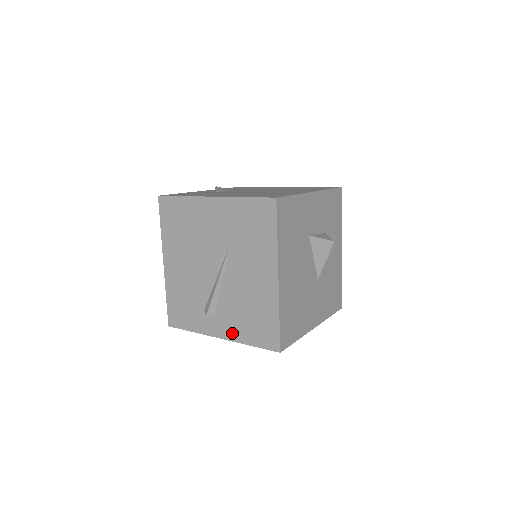
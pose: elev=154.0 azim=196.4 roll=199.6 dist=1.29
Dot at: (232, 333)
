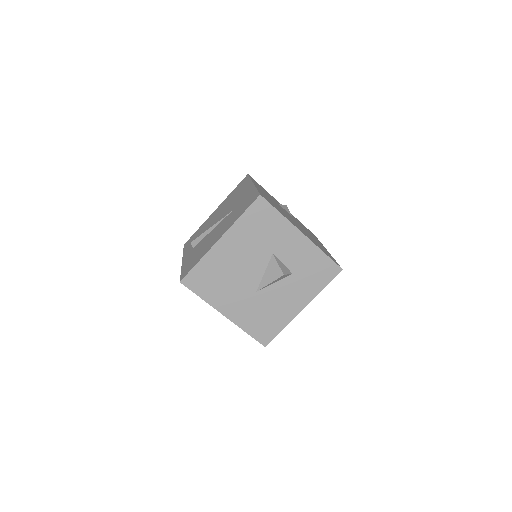
Dot at: (186, 261)
